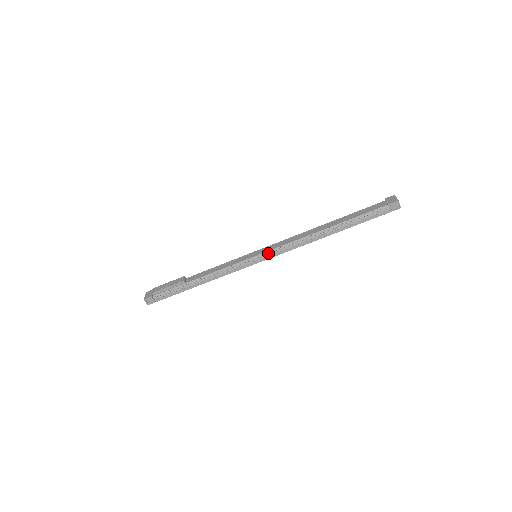
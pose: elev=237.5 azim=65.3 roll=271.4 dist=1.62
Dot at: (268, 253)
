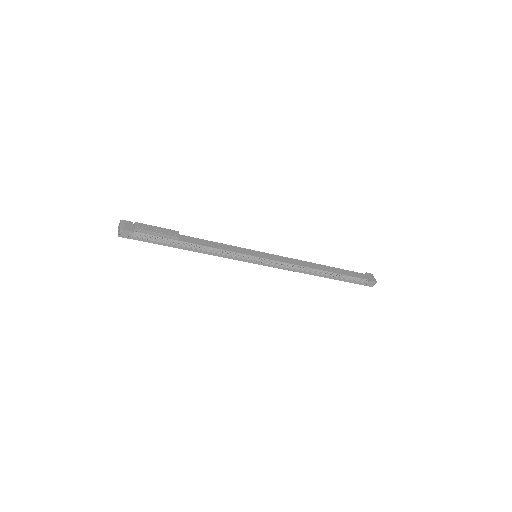
Dot at: (270, 261)
